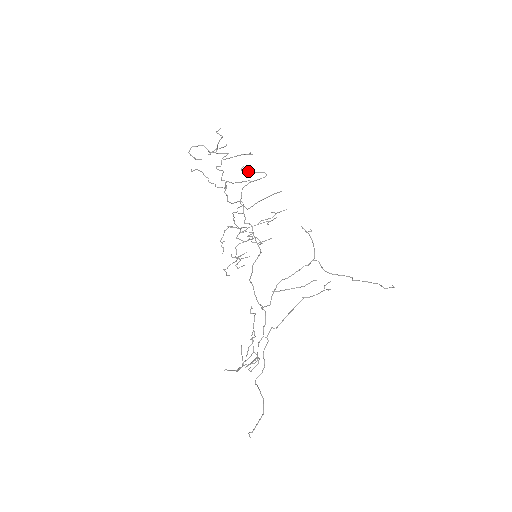
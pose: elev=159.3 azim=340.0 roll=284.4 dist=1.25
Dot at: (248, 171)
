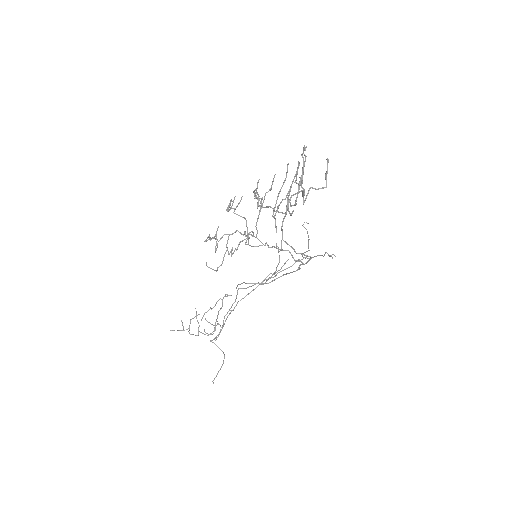
Dot at: occluded
